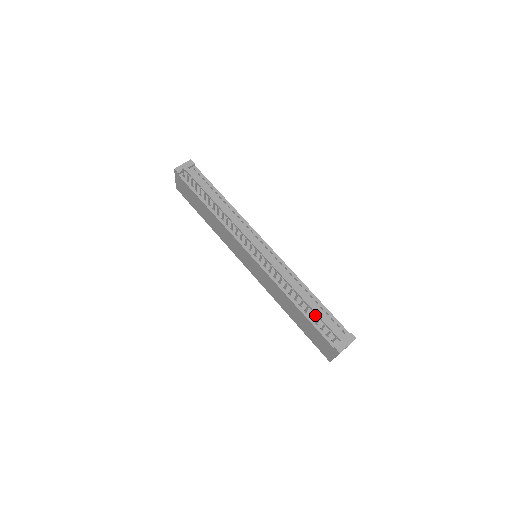
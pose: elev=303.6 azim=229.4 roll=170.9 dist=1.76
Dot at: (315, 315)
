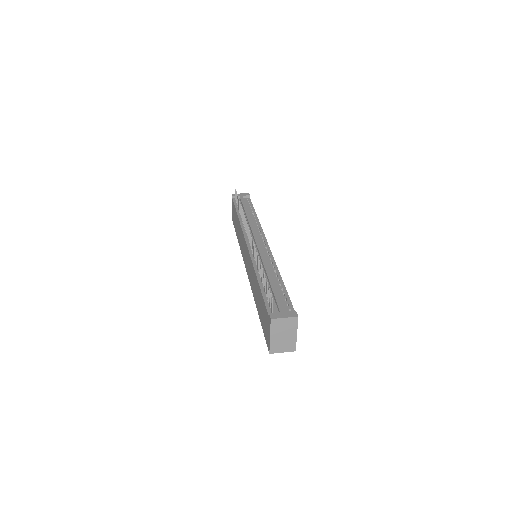
Dot at: (271, 291)
